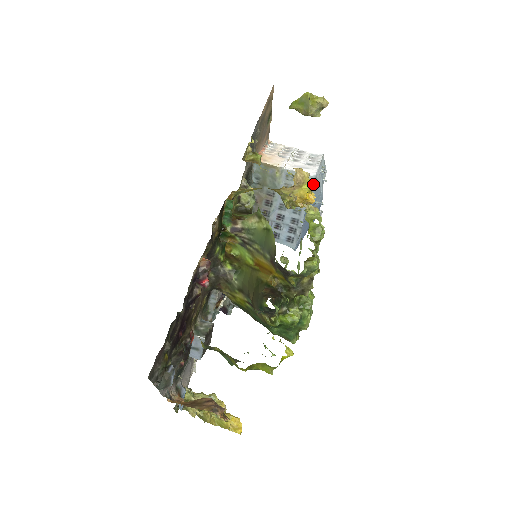
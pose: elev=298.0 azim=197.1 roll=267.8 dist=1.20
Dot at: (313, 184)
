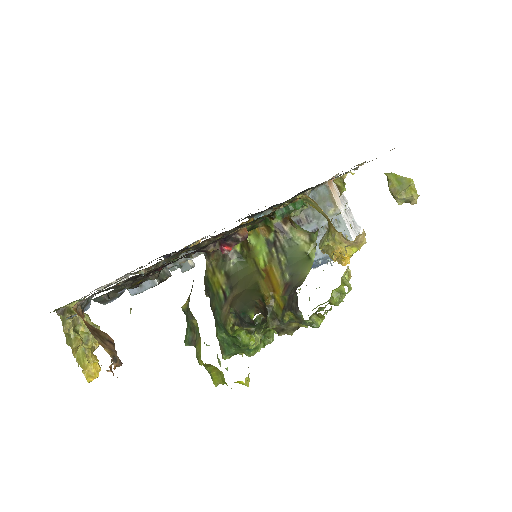
Dot at: occluded
